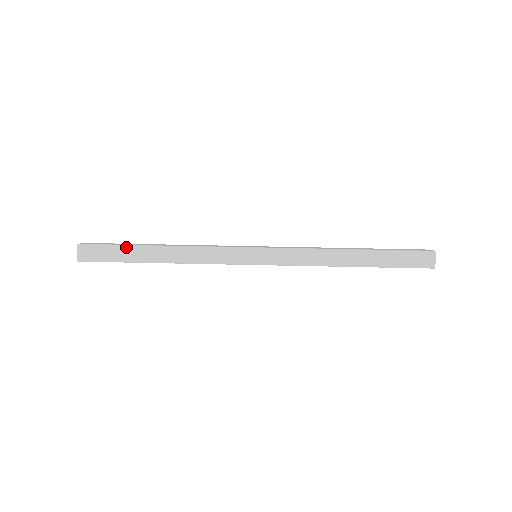
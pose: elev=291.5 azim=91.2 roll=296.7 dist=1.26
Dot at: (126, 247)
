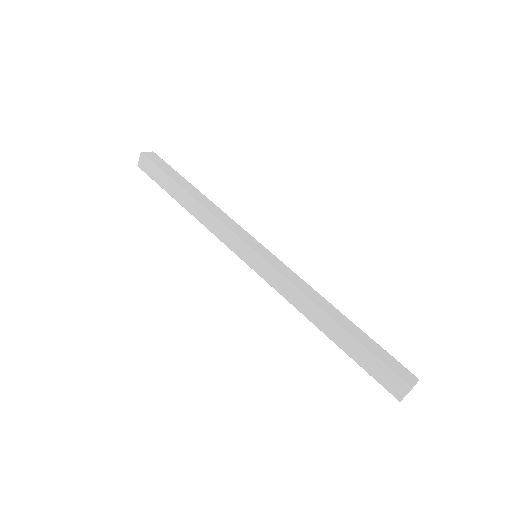
Dot at: (168, 178)
